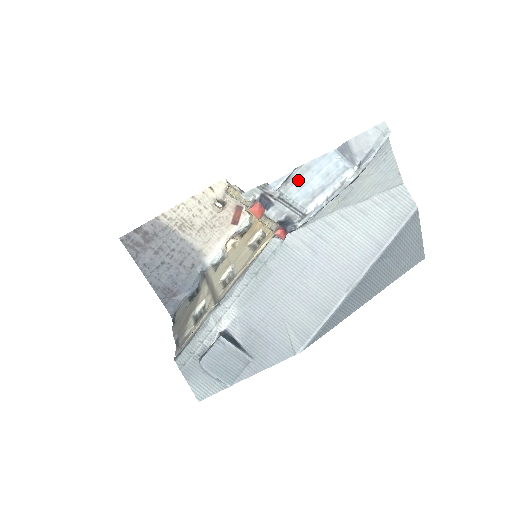
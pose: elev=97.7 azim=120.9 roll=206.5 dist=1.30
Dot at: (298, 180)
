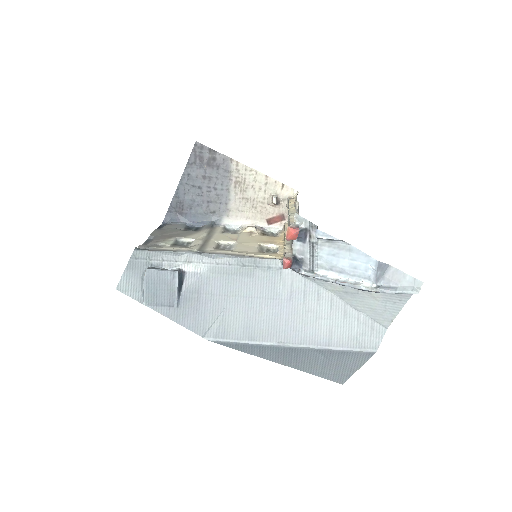
Dot at: (336, 248)
